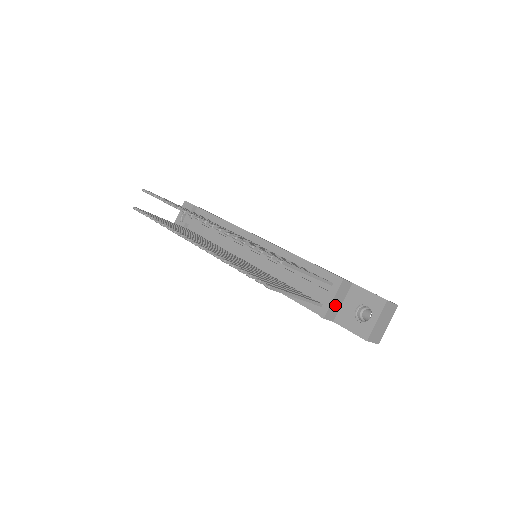
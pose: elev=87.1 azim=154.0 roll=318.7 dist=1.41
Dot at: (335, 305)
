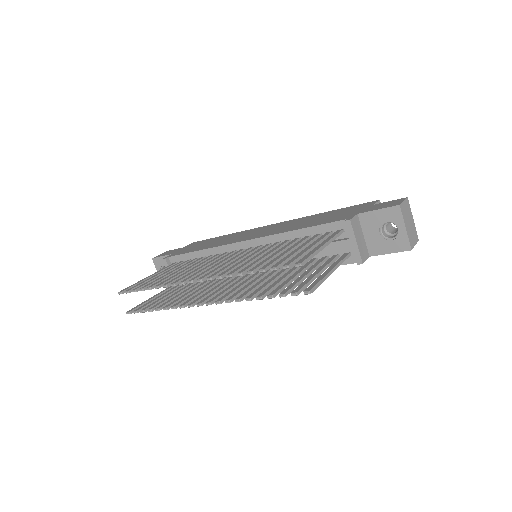
Dot at: (361, 245)
